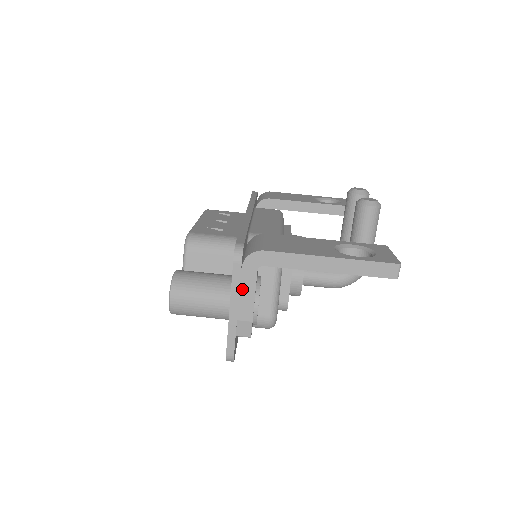
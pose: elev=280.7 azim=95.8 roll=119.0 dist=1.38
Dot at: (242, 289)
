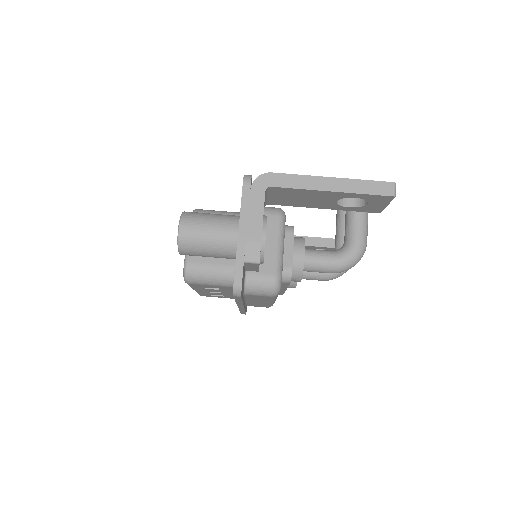
Dot at: (251, 209)
